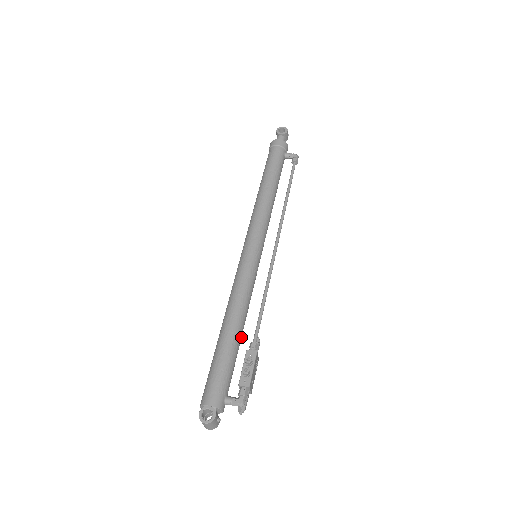
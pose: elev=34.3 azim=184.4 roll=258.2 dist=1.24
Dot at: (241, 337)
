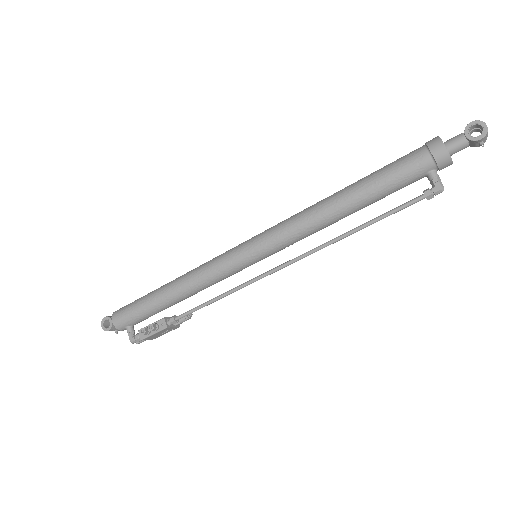
Dot at: occluded
